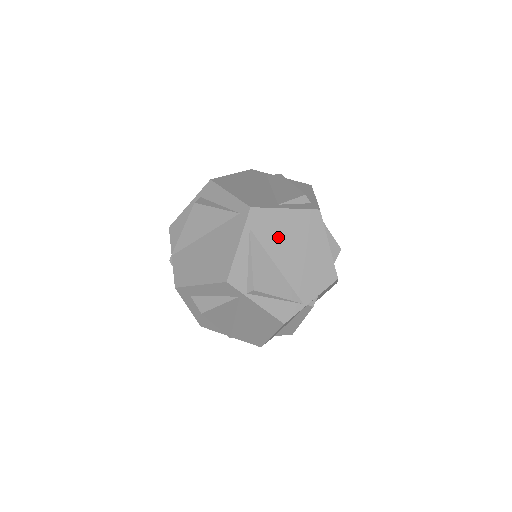
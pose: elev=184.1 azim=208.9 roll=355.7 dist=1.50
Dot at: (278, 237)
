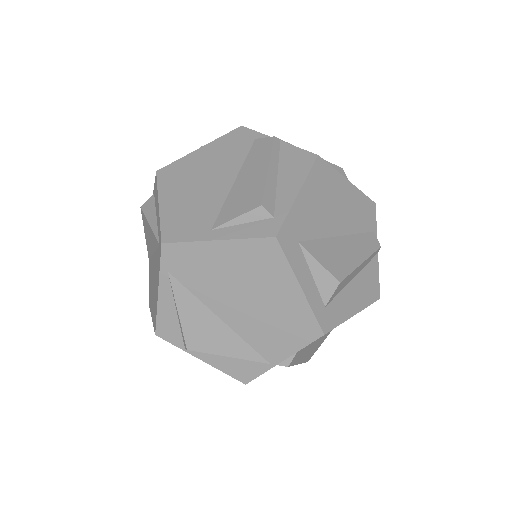
Dot at: (213, 280)
